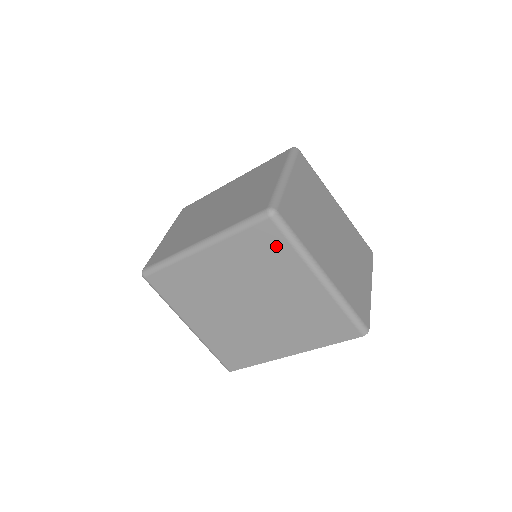
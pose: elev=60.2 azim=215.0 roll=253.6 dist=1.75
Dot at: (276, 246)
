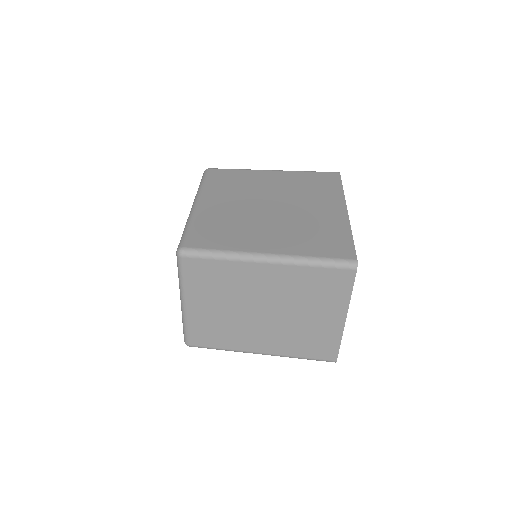
Dot at: (230, 174)
